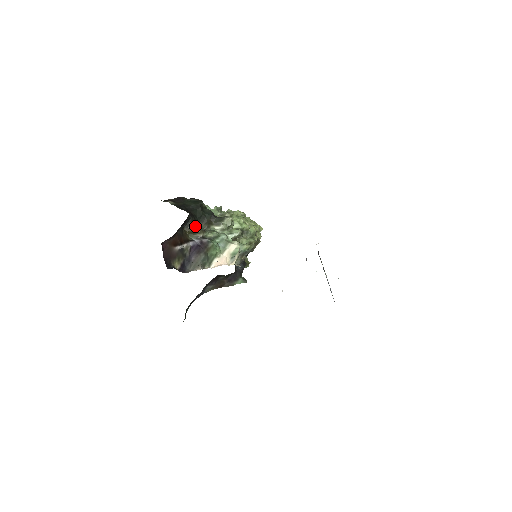
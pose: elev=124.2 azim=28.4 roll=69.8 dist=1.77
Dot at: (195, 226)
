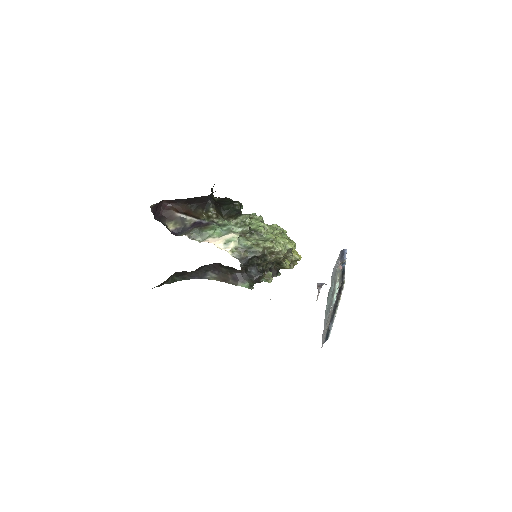
Dot at: (212, 211)
